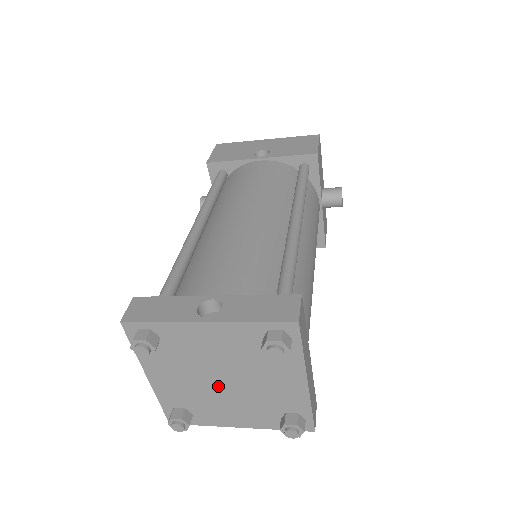
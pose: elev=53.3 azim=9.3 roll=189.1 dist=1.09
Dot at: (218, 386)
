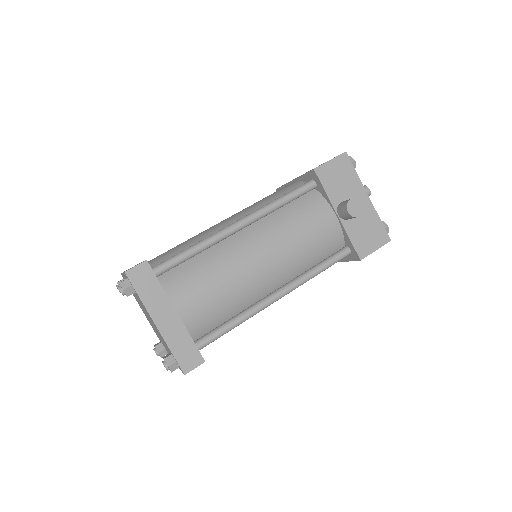
Dot at: (152, 324)
